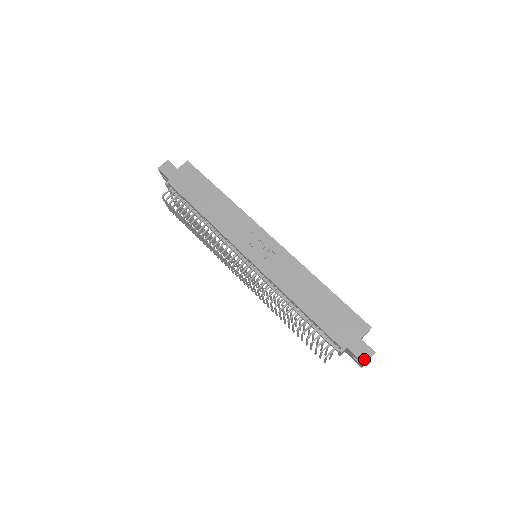
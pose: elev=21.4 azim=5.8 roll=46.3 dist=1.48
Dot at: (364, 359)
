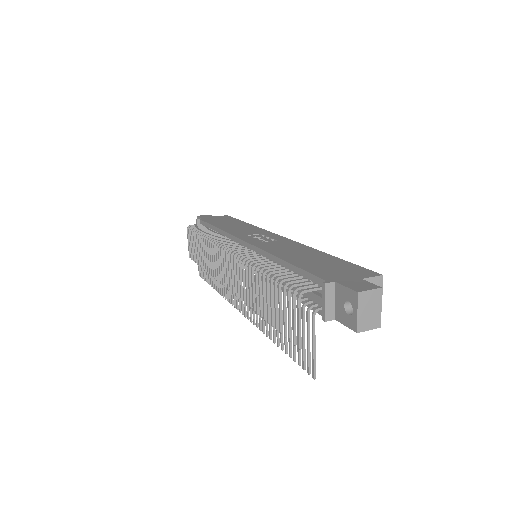
Dot at: (359, 289)
